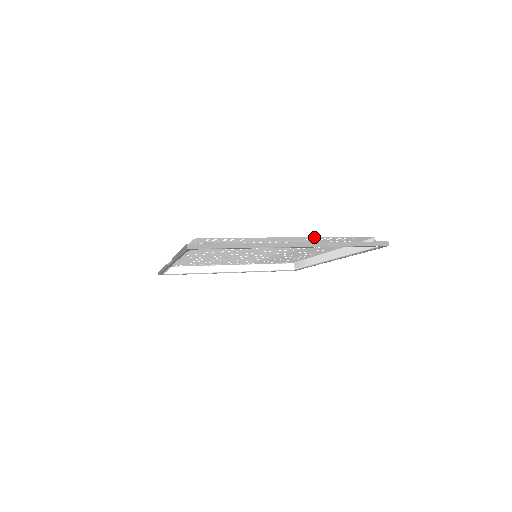
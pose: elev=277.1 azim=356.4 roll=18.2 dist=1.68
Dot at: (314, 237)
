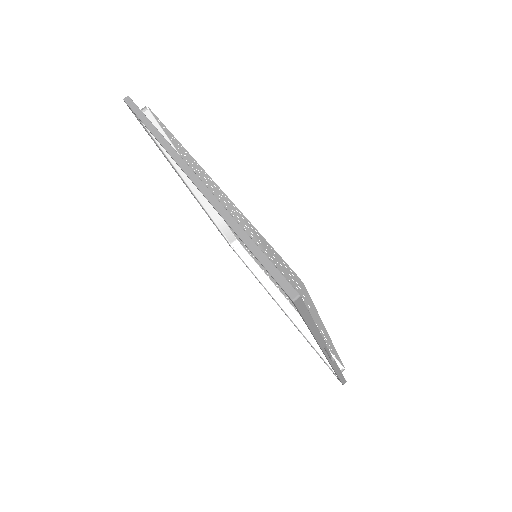
Dot at: occluded
